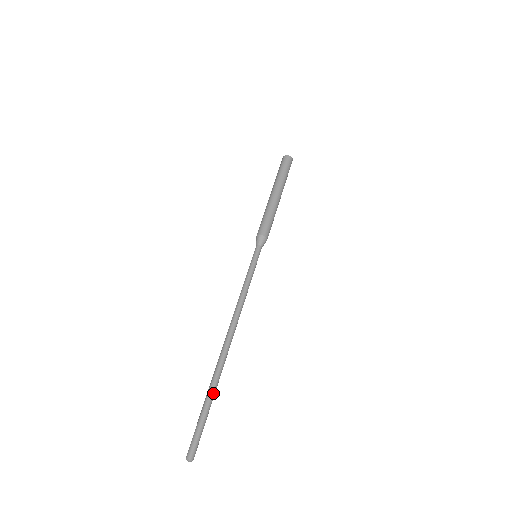
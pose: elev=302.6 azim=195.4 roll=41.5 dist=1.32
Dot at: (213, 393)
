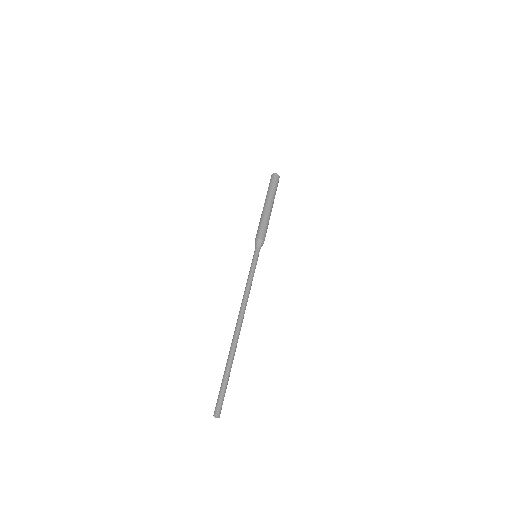
Dot at: (230, 364)
